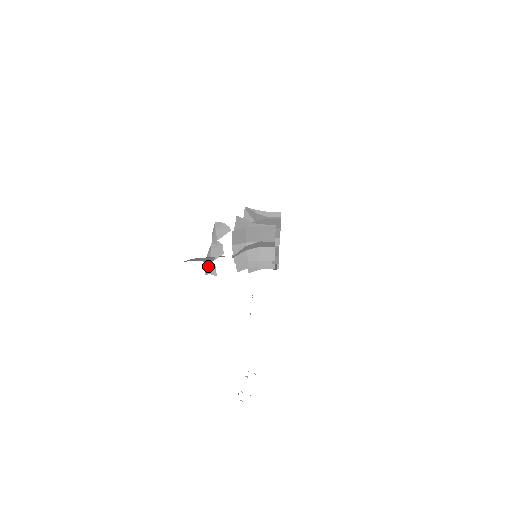
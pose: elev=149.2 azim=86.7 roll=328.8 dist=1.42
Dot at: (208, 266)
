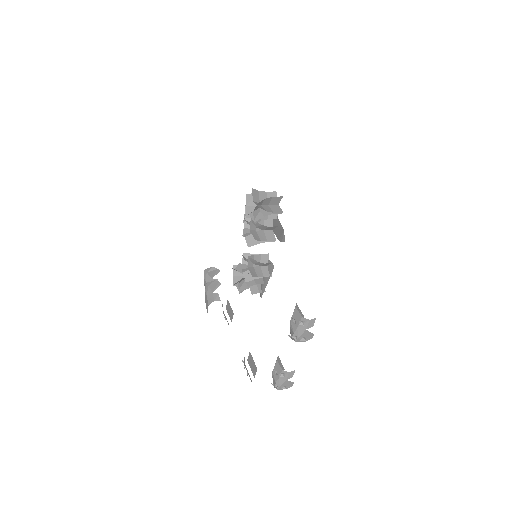
Dot at: (210, 297)
